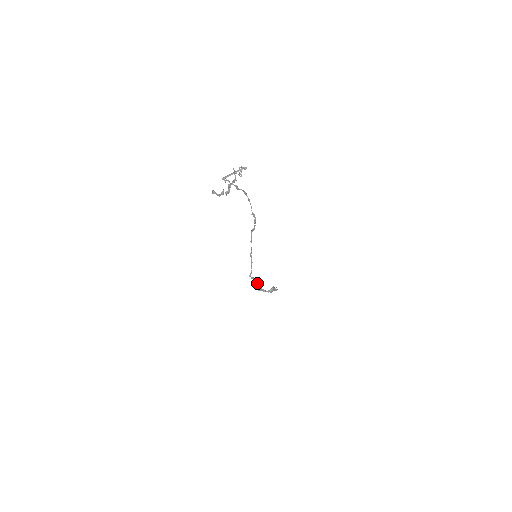
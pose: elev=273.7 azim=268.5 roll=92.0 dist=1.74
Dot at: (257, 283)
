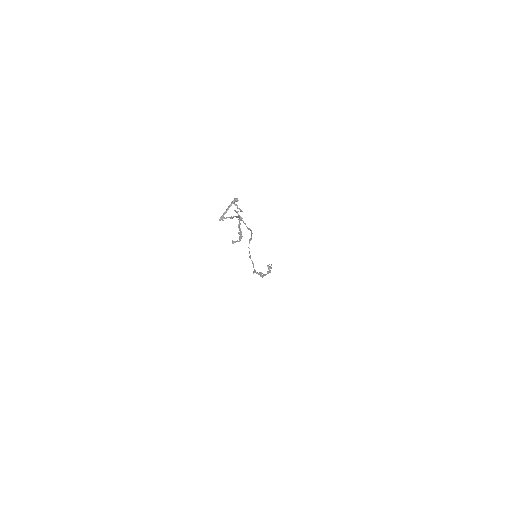
Dot at: (260, 274)
